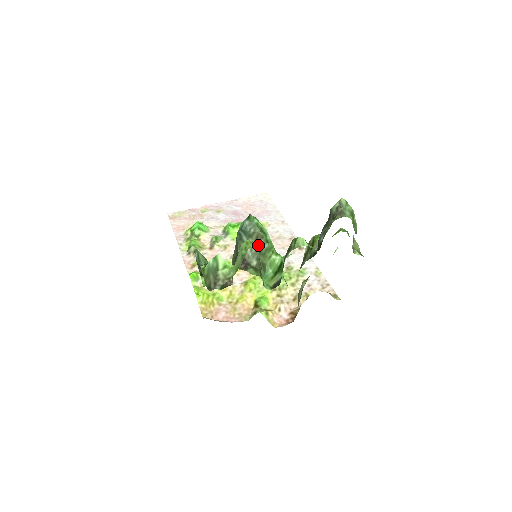
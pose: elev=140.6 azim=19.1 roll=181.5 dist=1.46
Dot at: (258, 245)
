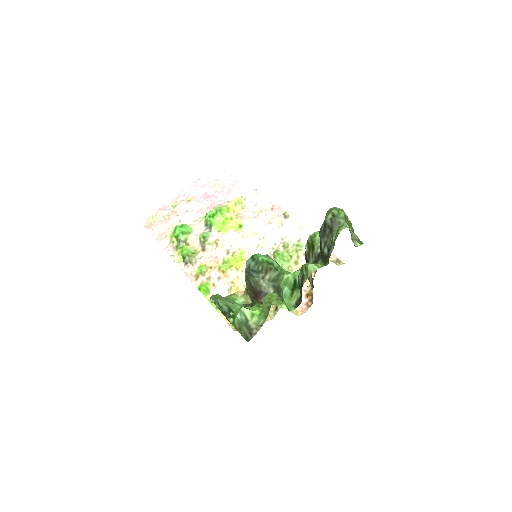
Dot at: (269, 276)
